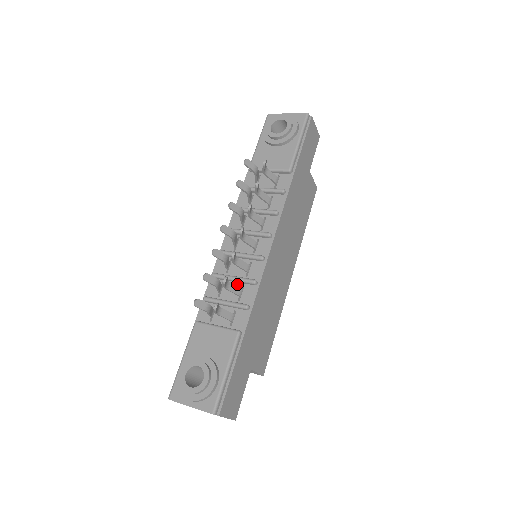
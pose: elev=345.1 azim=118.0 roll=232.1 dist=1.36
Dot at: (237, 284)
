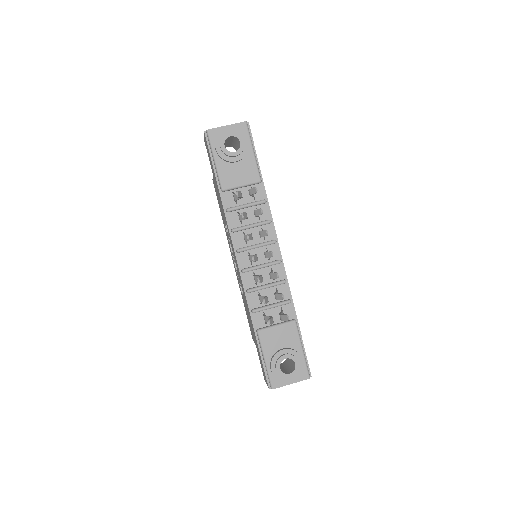
Dot at: (270, 289)
